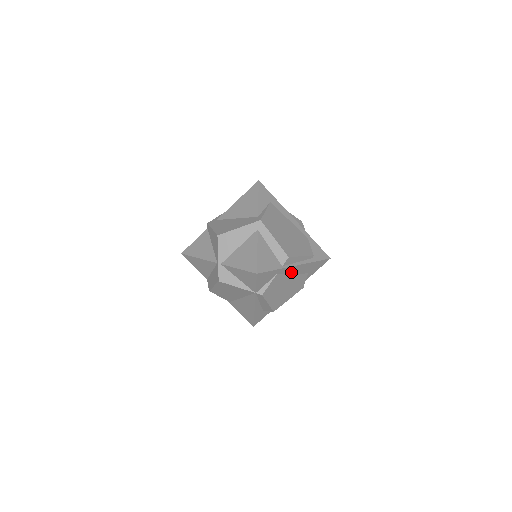
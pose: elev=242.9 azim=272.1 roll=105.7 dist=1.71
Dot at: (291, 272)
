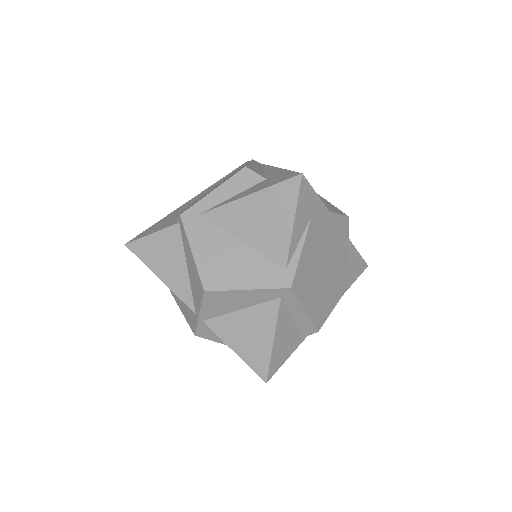
Dot at: occluded
